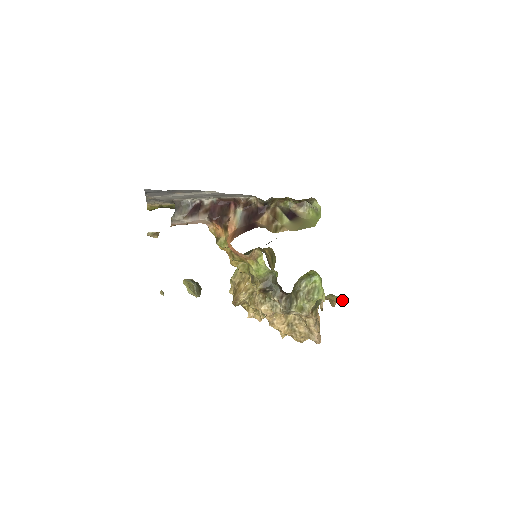
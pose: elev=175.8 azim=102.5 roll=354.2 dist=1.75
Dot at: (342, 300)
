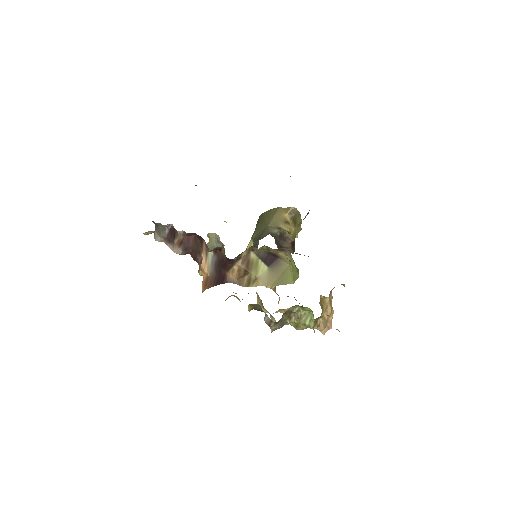
Dot at: occluded
